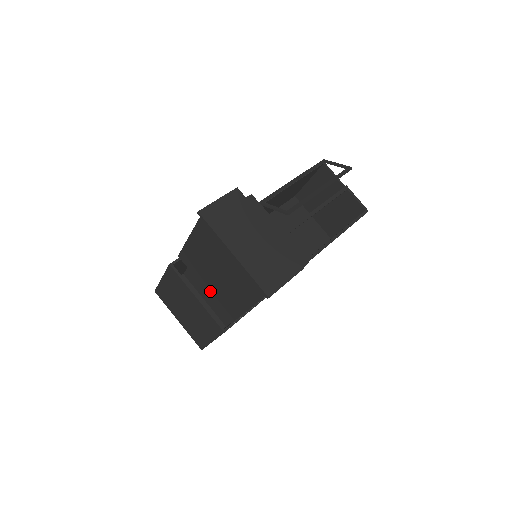
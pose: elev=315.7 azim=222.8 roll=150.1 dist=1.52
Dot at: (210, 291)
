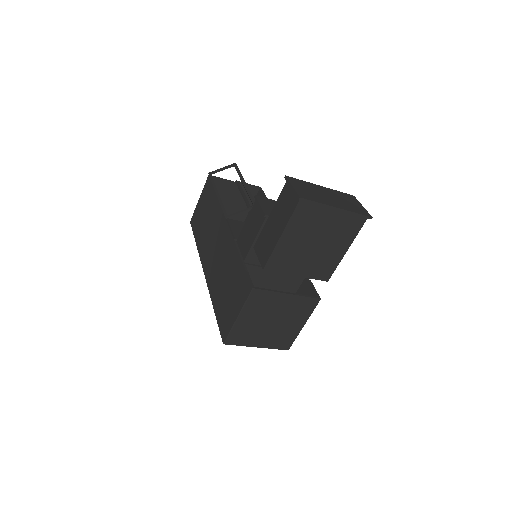
Dot at: (303, 272)
